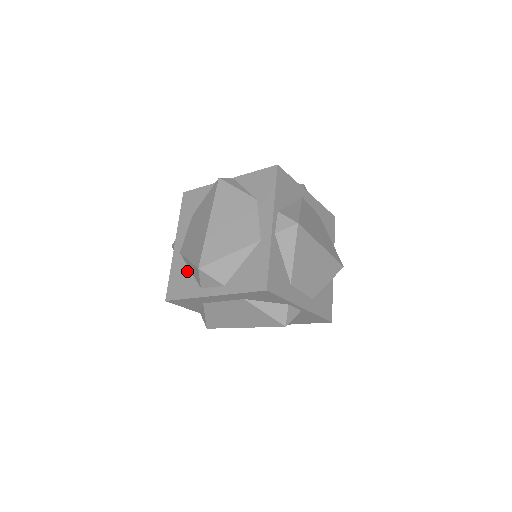
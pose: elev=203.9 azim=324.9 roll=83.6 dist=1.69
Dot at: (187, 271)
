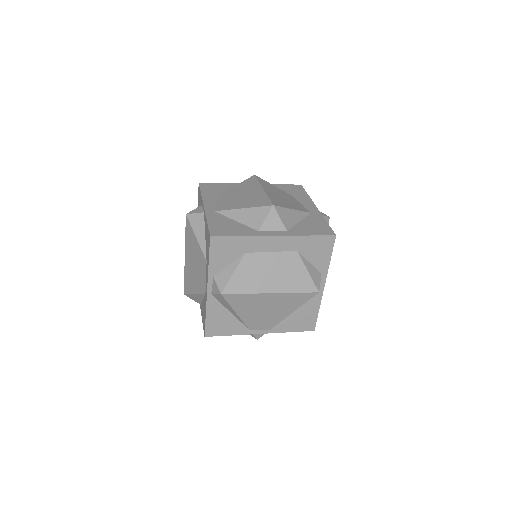
Dot at: (232, 221)
